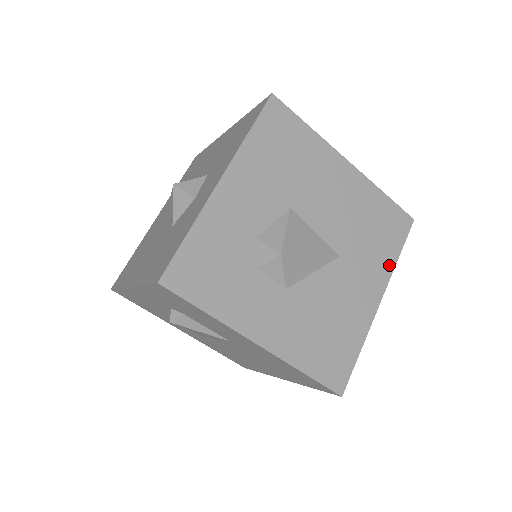
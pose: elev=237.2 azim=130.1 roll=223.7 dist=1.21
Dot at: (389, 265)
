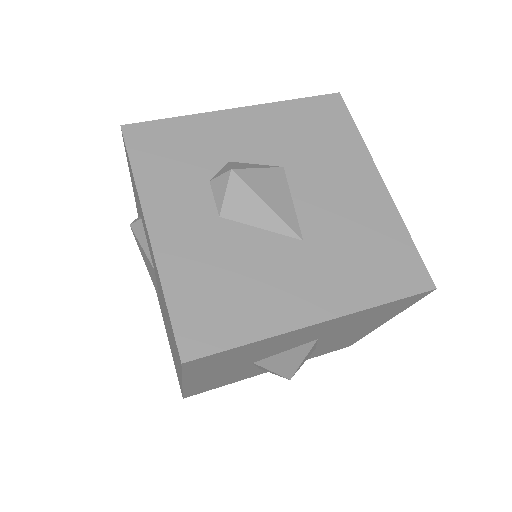
Dot at: (362, 300)
